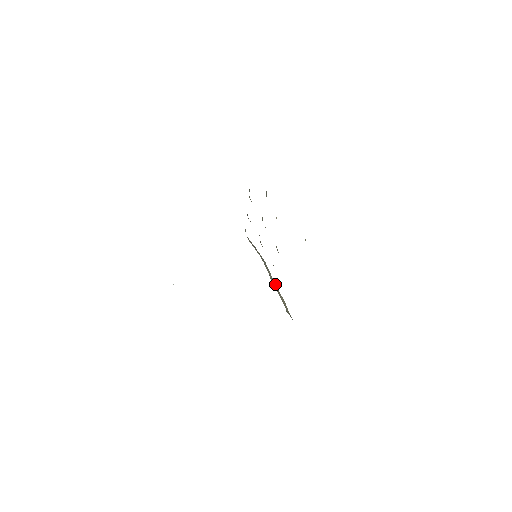
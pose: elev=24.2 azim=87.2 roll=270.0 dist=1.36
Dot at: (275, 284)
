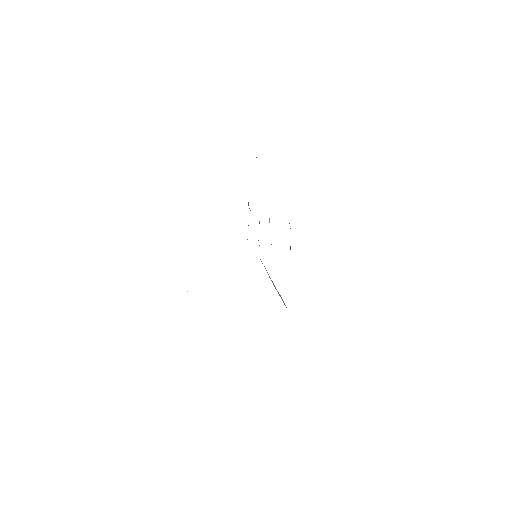
Dot at: occluded
